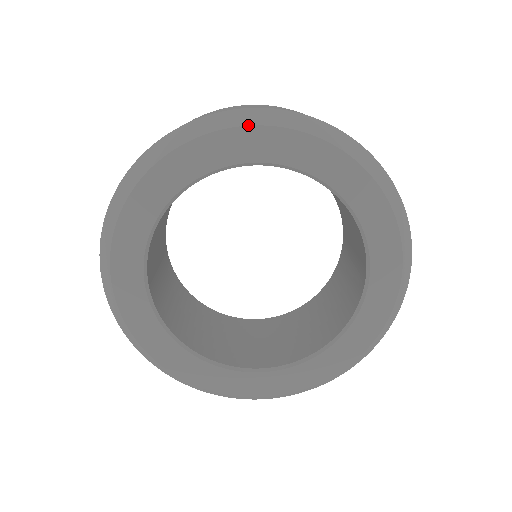
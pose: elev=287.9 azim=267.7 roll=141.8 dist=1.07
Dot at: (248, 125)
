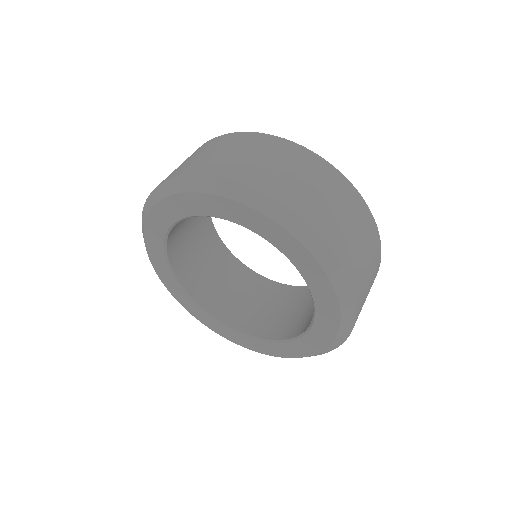
Dot at: (233, 200)
